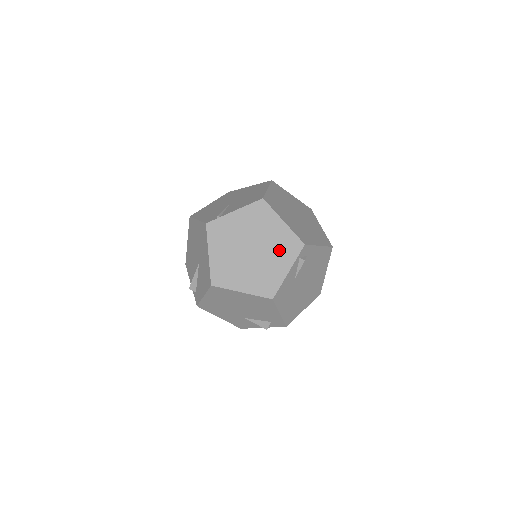
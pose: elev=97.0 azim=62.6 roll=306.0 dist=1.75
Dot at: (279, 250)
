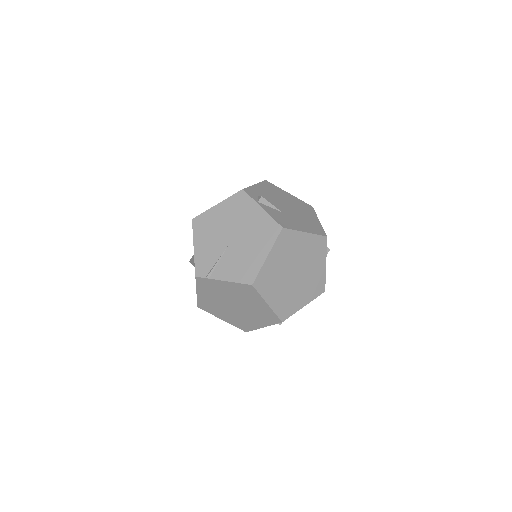
Dot at: (258, 316)
